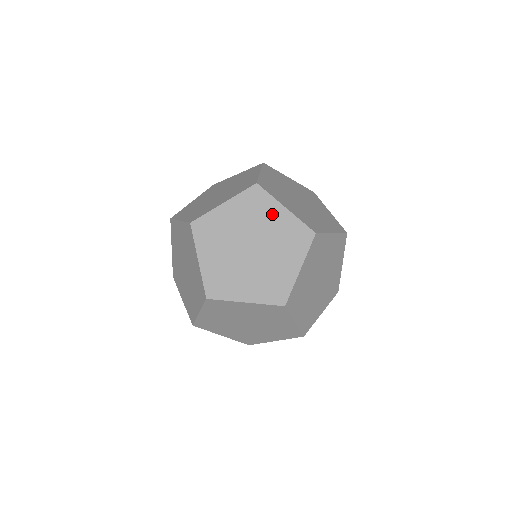
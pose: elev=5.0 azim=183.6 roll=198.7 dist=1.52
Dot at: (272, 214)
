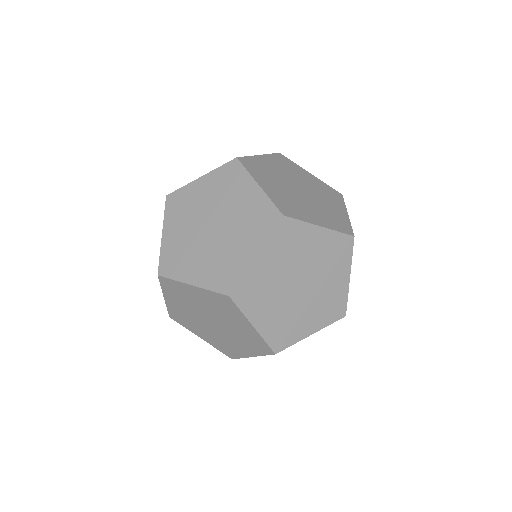
Dot at: (335, 205)
